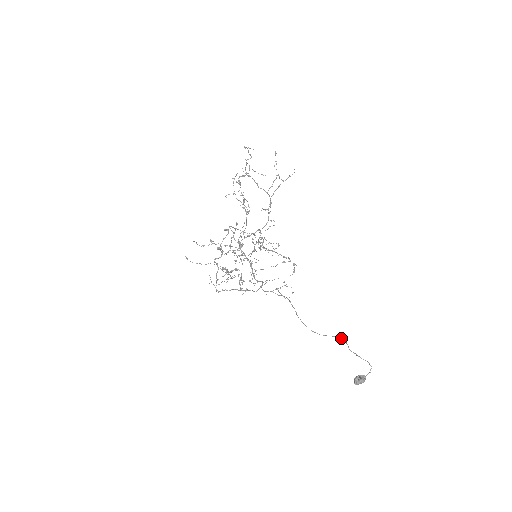
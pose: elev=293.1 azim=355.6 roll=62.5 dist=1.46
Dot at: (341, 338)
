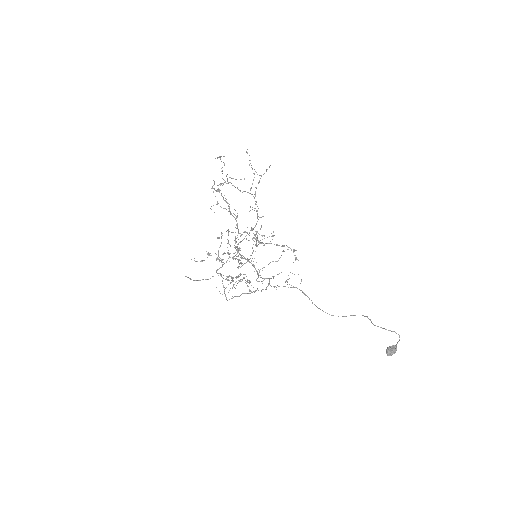
Dot at: (362, 315)
